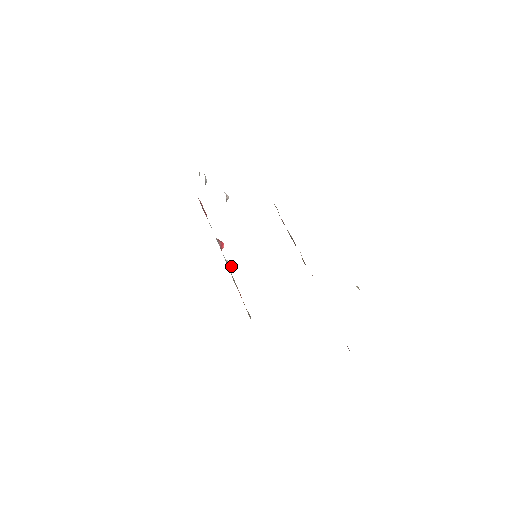
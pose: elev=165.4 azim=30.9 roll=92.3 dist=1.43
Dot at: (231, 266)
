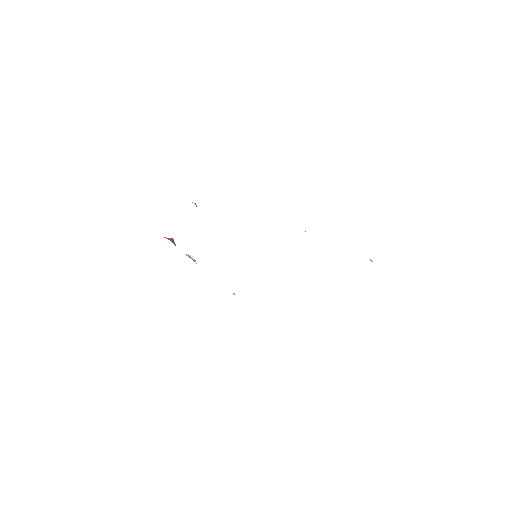
Dot at: (192, 258)
